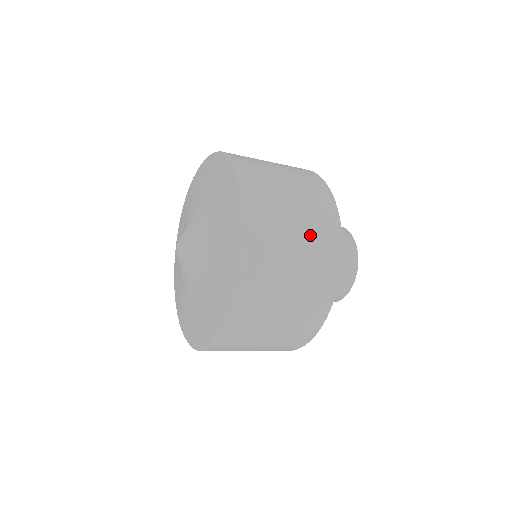
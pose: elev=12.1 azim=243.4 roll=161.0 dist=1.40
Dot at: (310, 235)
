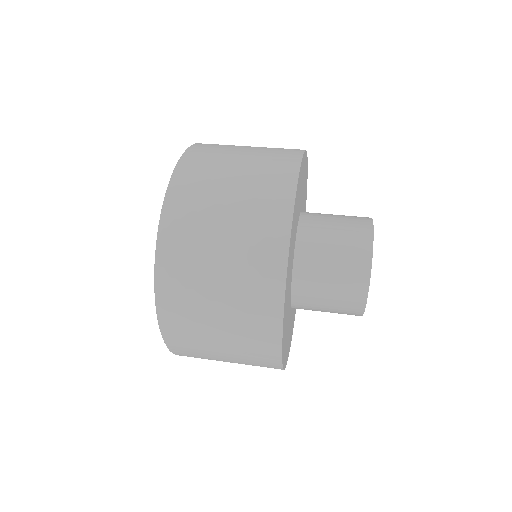
Dot at: (244, 220)
